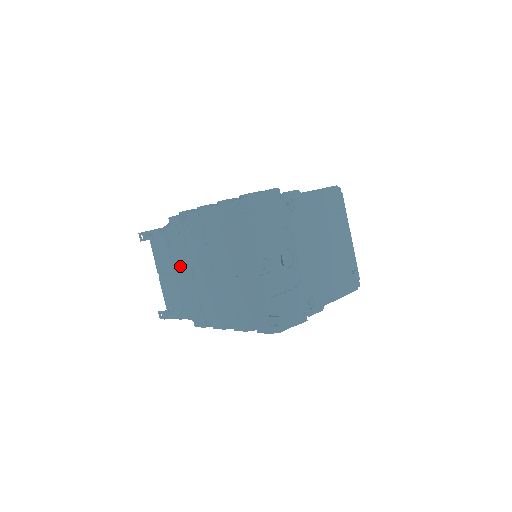
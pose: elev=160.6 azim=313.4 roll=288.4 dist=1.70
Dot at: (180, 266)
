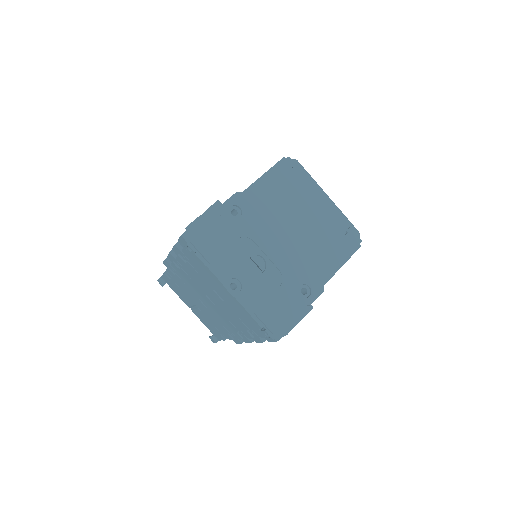
Dot at: (193, 300)
